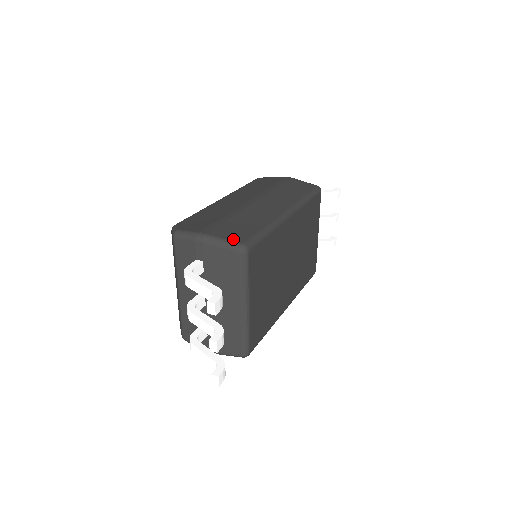
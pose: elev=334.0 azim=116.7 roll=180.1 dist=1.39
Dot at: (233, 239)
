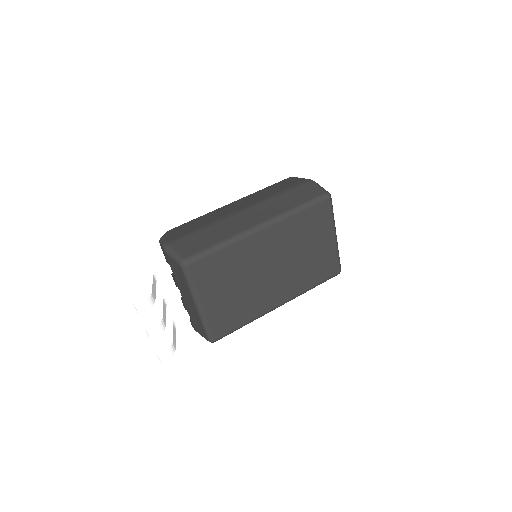
Dot at: (181, 253)
